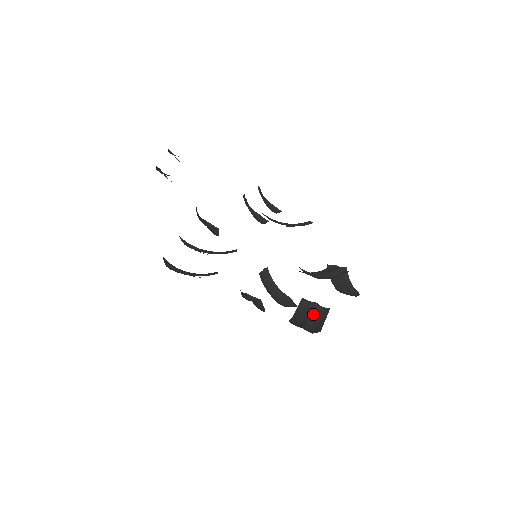
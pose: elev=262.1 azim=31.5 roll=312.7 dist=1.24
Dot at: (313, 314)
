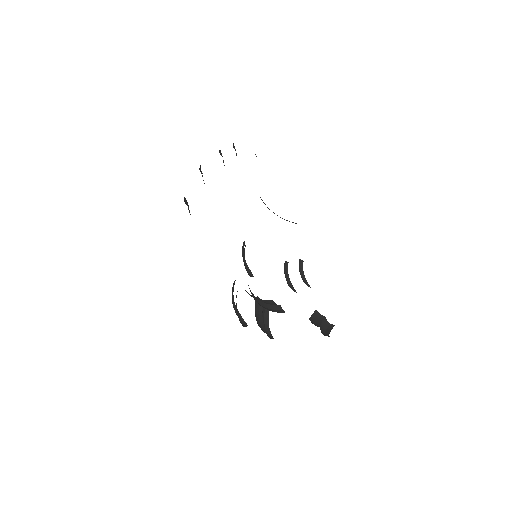
Dot at: (270, 306)
